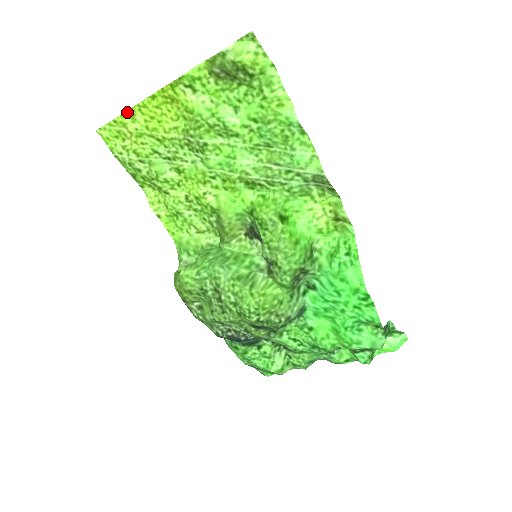
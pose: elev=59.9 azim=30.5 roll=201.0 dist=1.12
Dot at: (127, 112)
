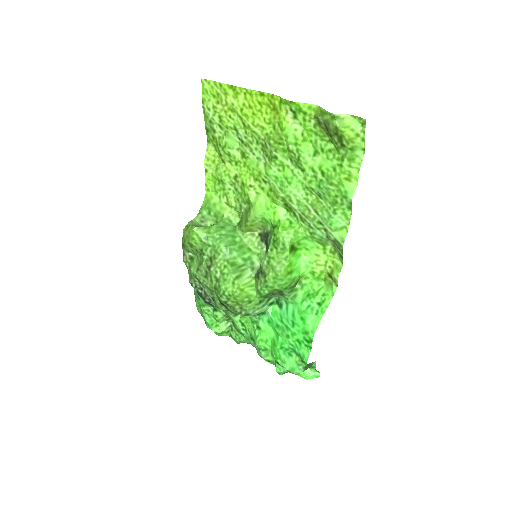
Dot at: (235, 87)
